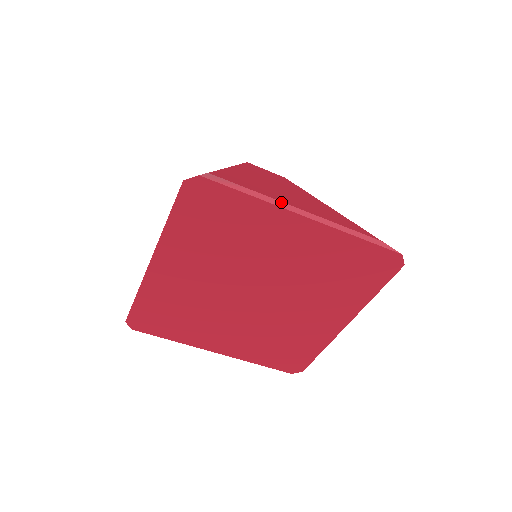
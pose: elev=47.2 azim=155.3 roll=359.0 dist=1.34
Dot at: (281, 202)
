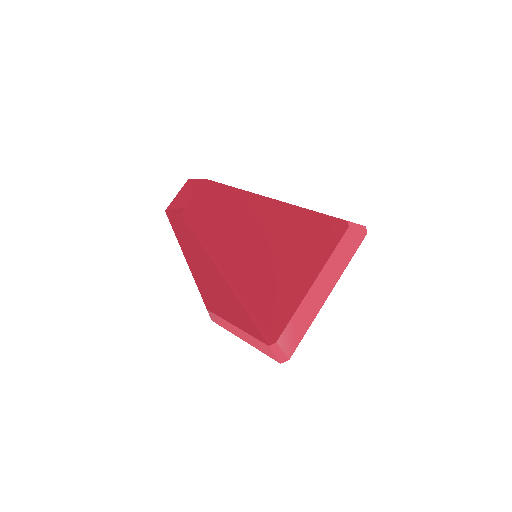
Dot at: (307, 298)
